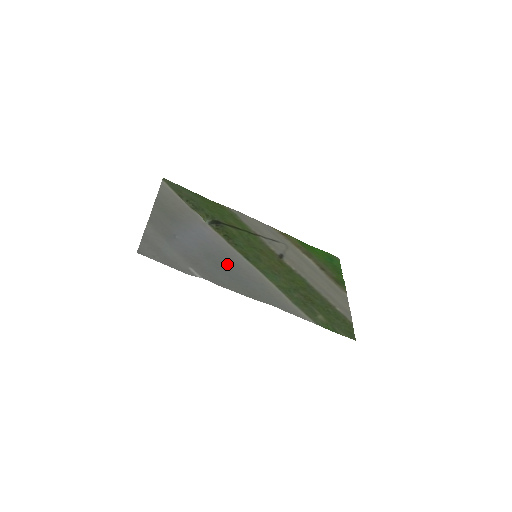
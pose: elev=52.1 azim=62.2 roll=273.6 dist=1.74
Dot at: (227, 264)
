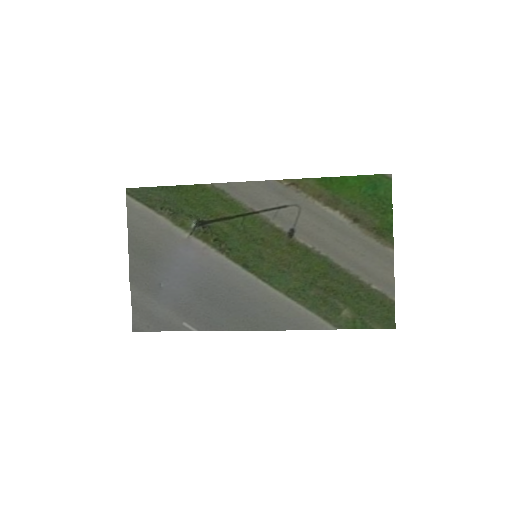
Dot at: (221, 293)
